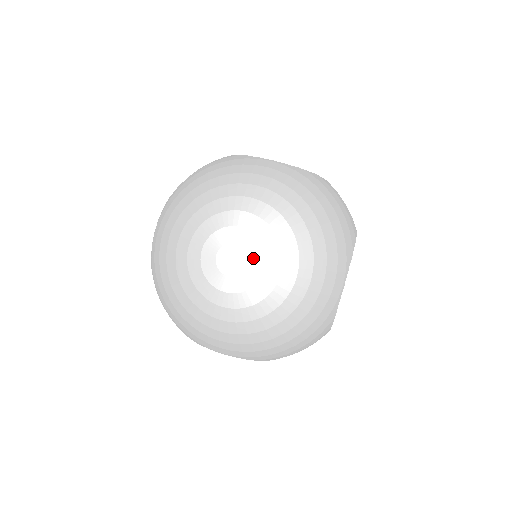
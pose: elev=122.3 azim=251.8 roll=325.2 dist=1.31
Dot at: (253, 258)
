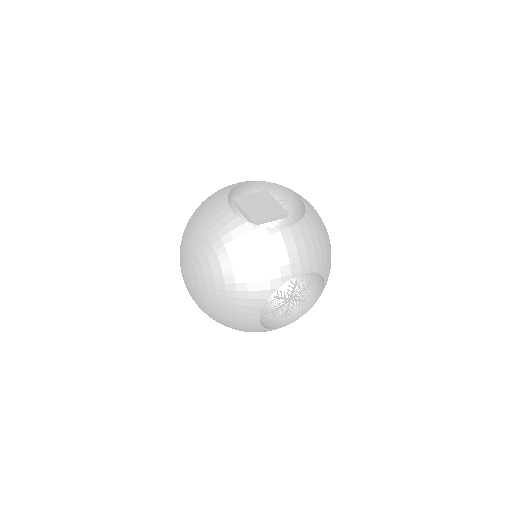
Dot at: (194, 282)
